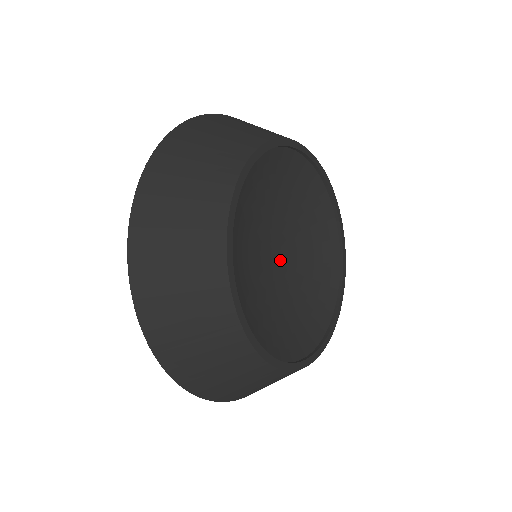
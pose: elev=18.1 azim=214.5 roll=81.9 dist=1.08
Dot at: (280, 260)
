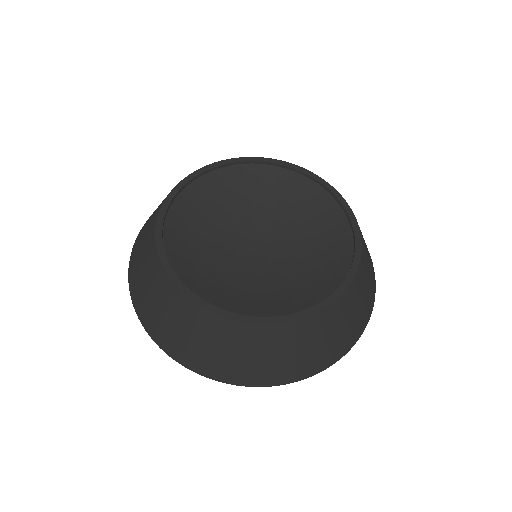
Dot at: (268, 247)
